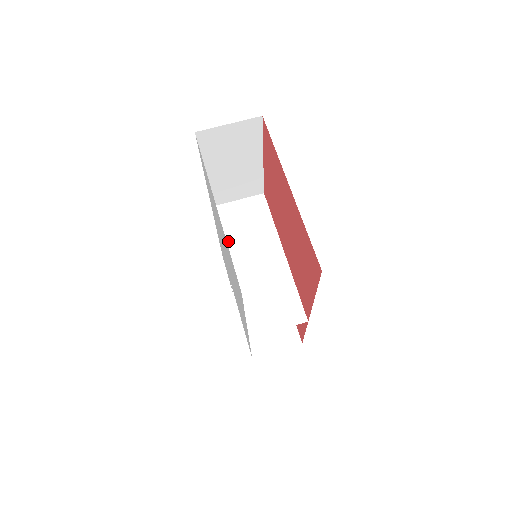
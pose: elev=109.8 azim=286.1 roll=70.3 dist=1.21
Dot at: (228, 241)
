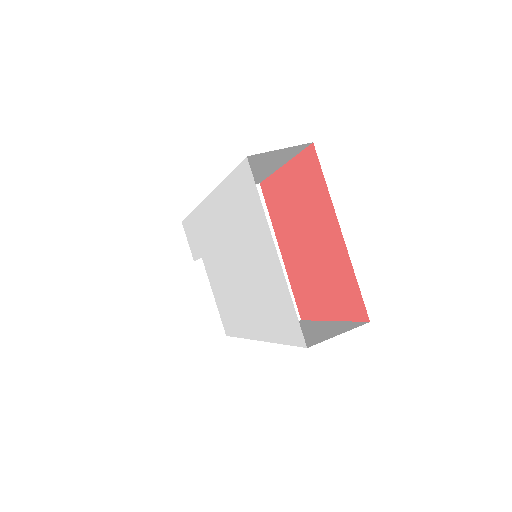
Dot at: occluded
